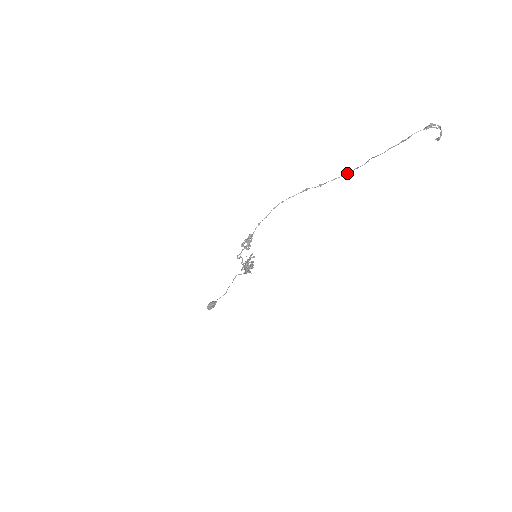
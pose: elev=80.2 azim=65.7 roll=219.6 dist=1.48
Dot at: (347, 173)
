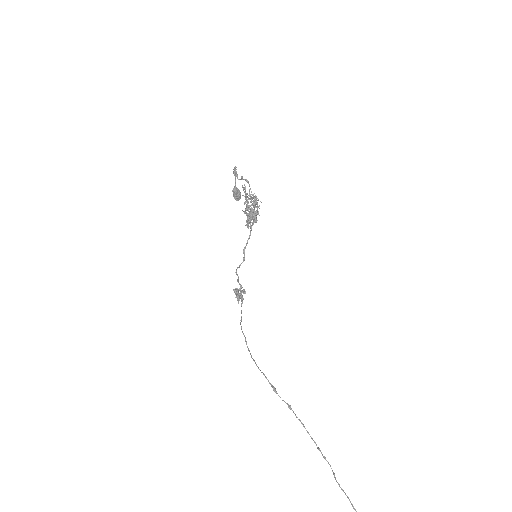
Dot at: occluded
